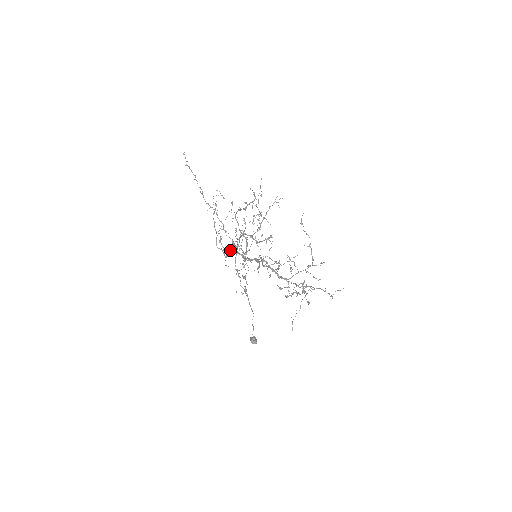
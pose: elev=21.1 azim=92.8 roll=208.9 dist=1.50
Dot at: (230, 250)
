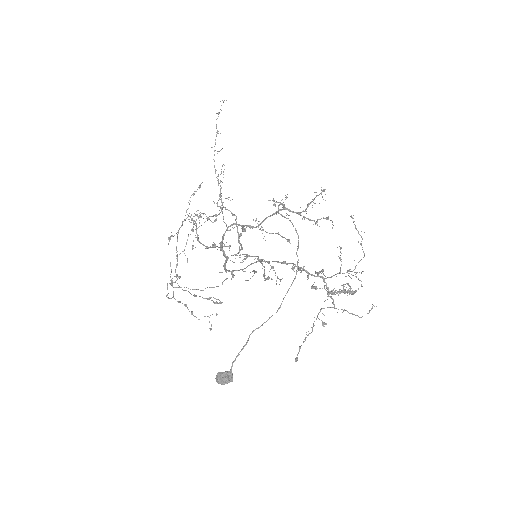
Dot at: (244, 228)
